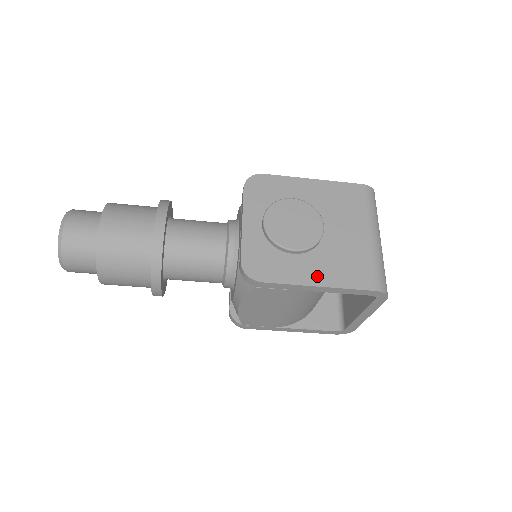
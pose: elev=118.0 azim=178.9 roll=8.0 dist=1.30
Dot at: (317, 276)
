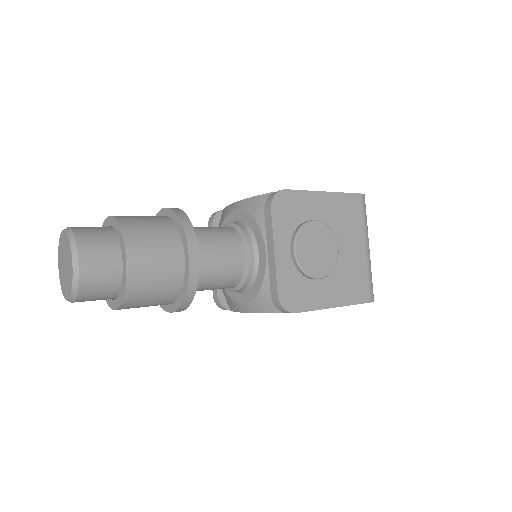
Dot at: (333, 298)
